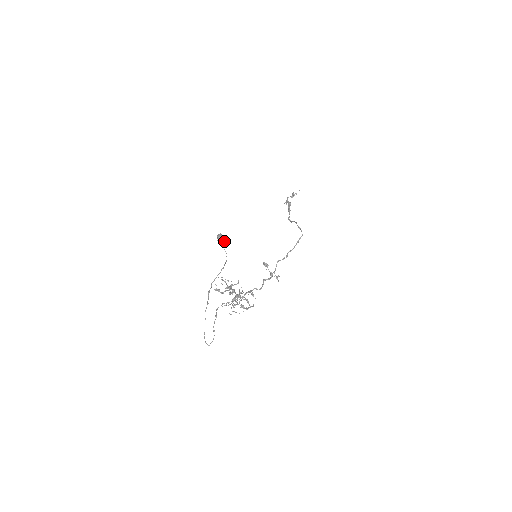
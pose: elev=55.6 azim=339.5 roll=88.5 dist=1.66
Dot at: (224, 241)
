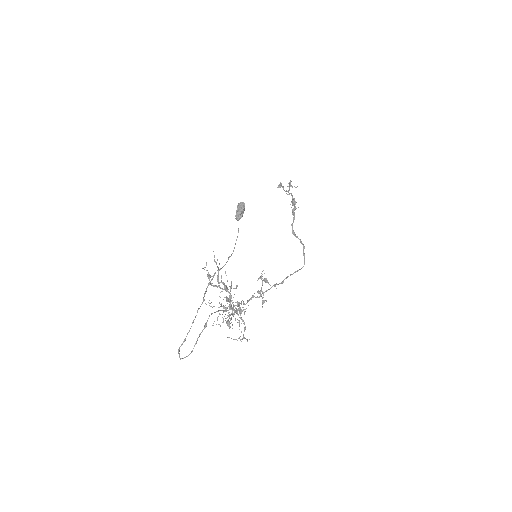
Dot at: occluded
